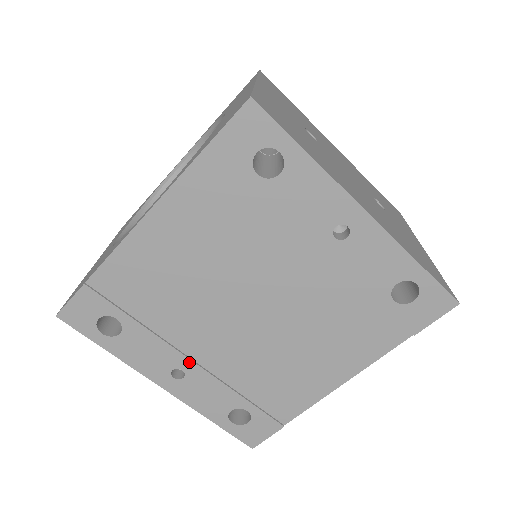
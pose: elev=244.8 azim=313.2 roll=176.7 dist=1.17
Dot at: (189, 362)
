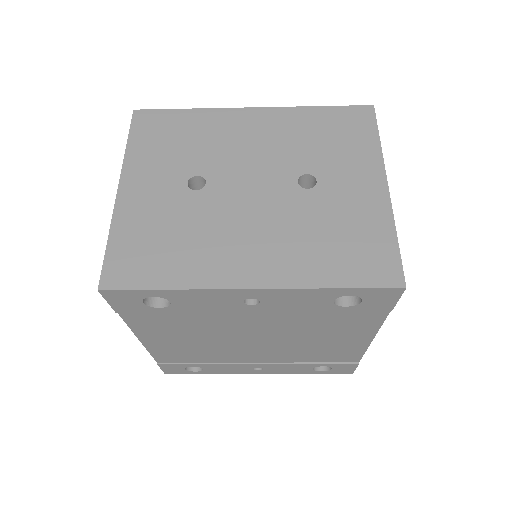
Dot at: (256, 365)
